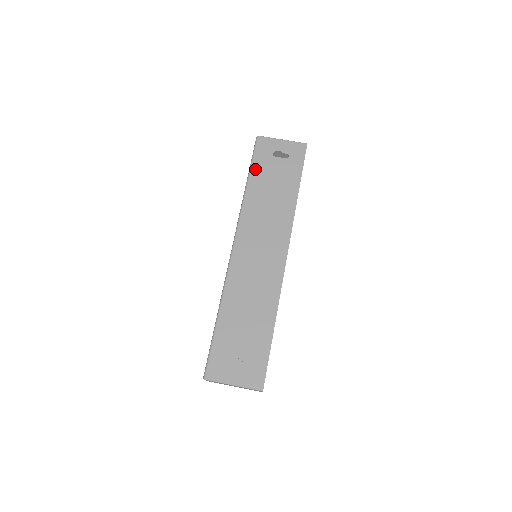
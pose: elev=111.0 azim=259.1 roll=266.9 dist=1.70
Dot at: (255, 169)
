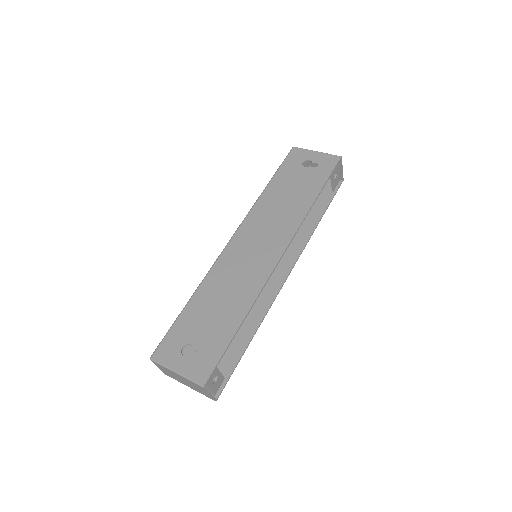
Dot at: (280, 174)
